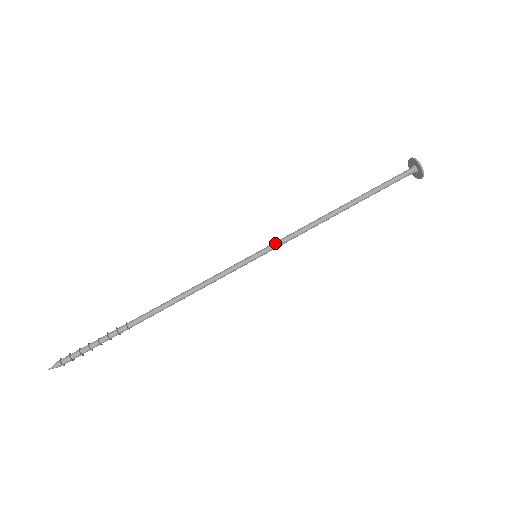
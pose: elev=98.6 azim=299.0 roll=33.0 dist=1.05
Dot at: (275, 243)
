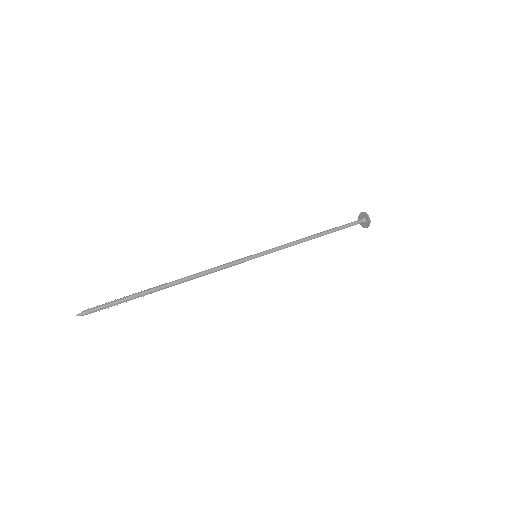
Dot at: (270, 249)
